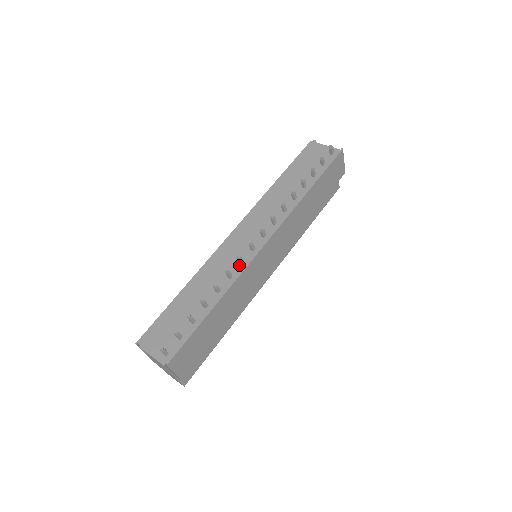
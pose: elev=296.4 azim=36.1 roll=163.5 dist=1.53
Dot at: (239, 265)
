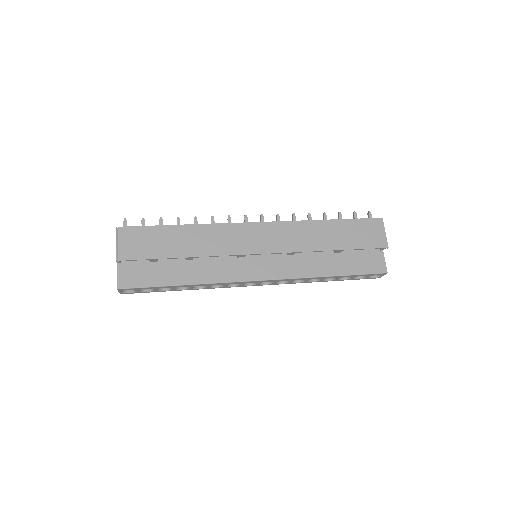
Dot at: occluded
